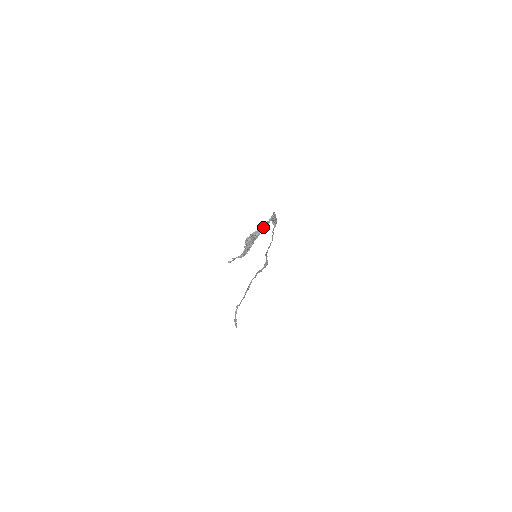
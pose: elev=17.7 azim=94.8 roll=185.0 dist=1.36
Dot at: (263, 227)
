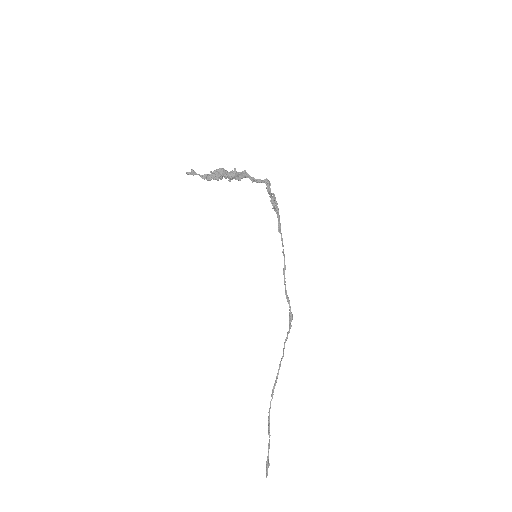
Dot at: (244, 174)
